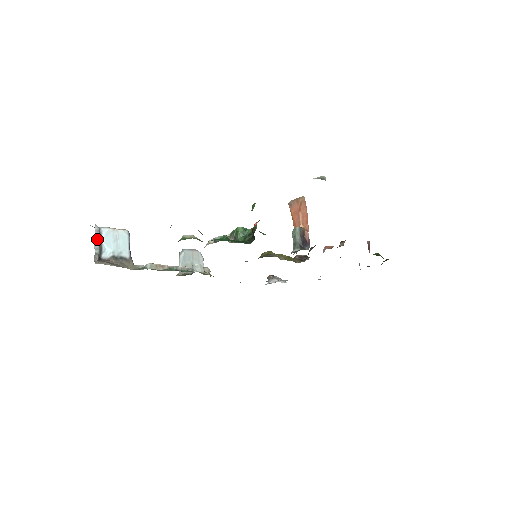
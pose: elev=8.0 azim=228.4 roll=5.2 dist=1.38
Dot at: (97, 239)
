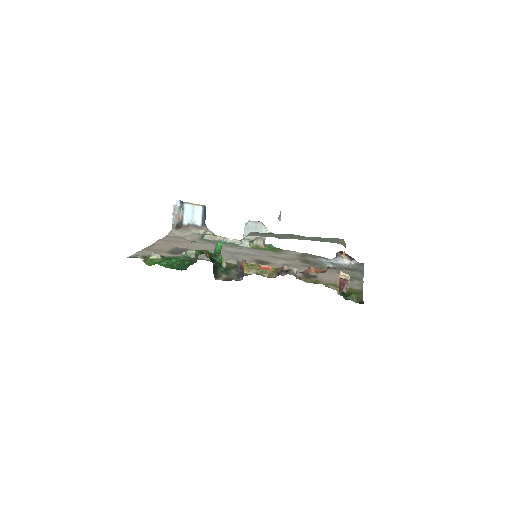
Dot at: (174, 215)
